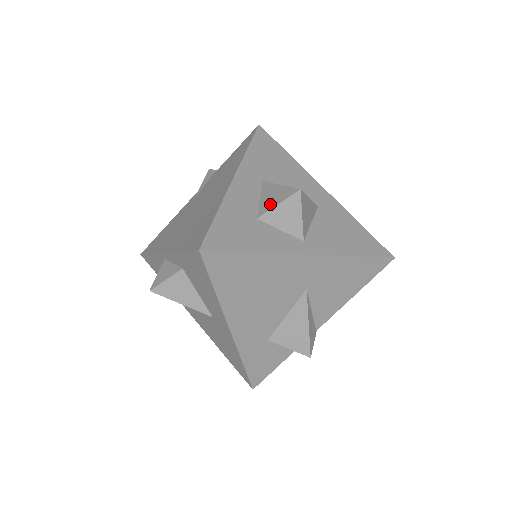
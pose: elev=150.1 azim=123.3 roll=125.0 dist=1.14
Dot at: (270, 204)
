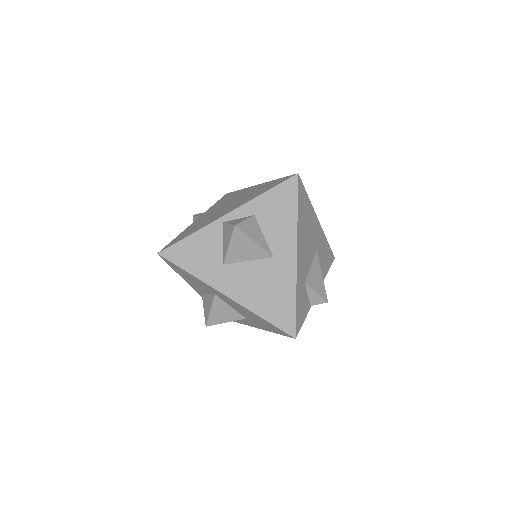
Dot at: occluded
